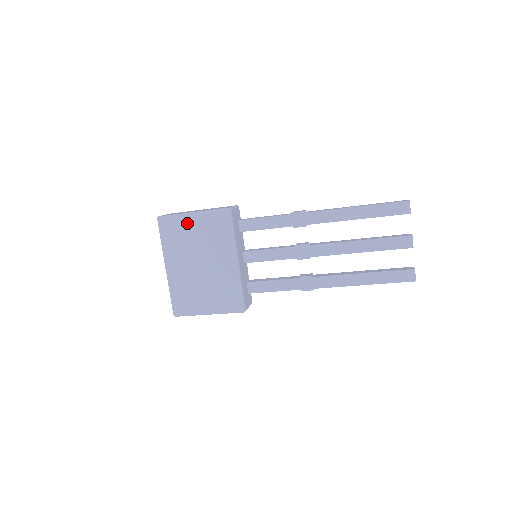
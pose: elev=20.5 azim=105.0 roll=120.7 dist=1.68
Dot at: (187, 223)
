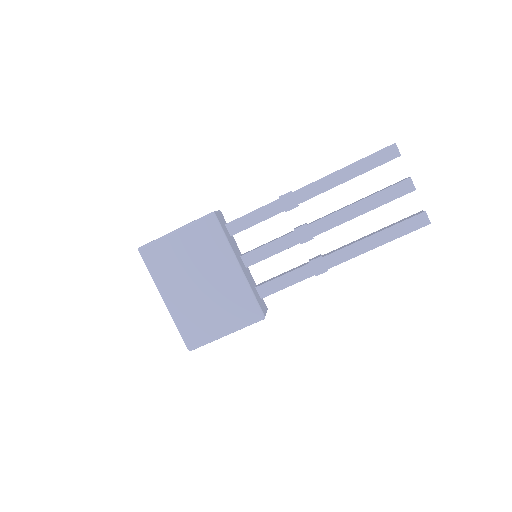
Dot at: (172, 244)
